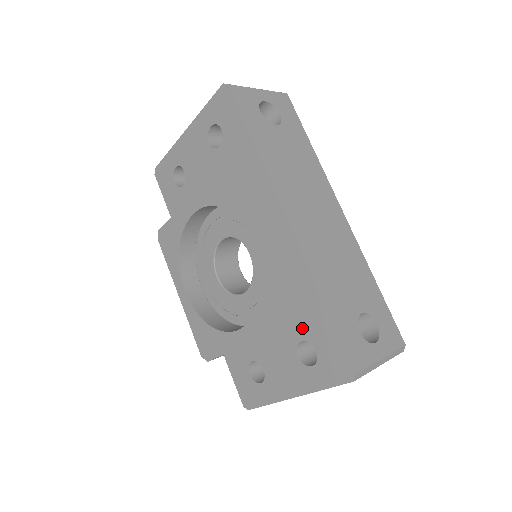
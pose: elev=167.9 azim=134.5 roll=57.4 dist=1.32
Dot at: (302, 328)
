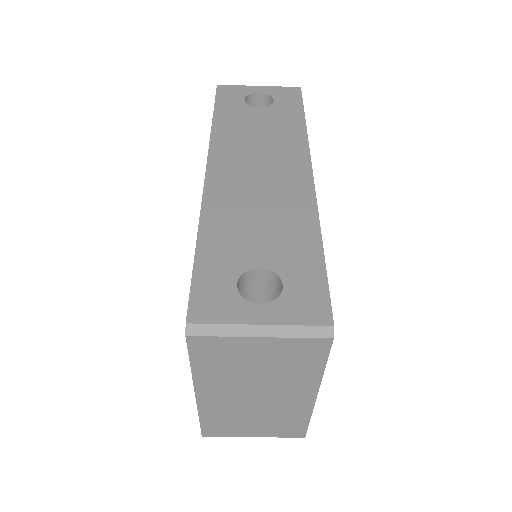
Dot at: occluded
